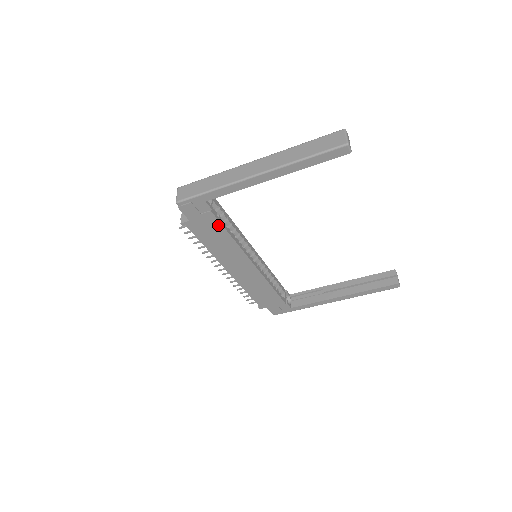
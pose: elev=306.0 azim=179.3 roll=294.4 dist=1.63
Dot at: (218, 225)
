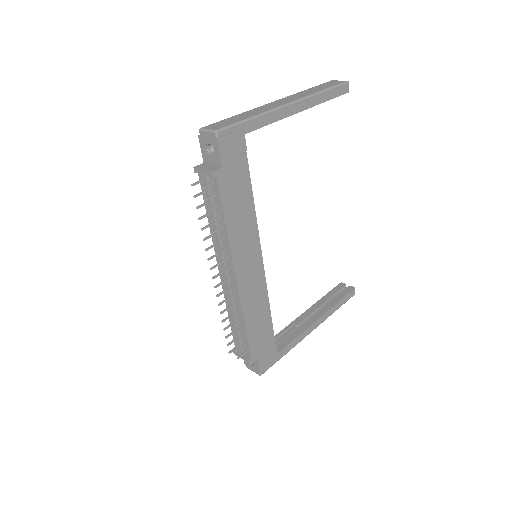
Dot at: (247, 180)
